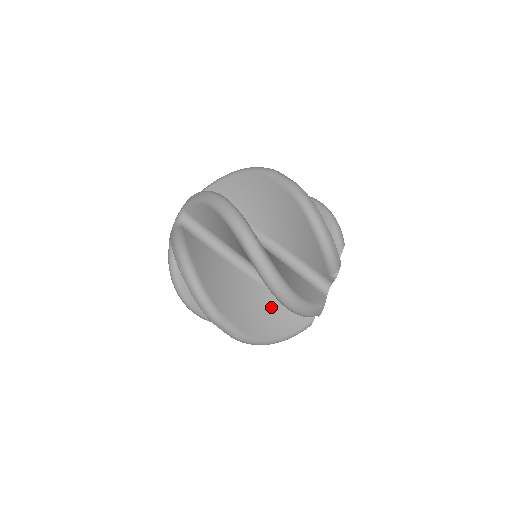
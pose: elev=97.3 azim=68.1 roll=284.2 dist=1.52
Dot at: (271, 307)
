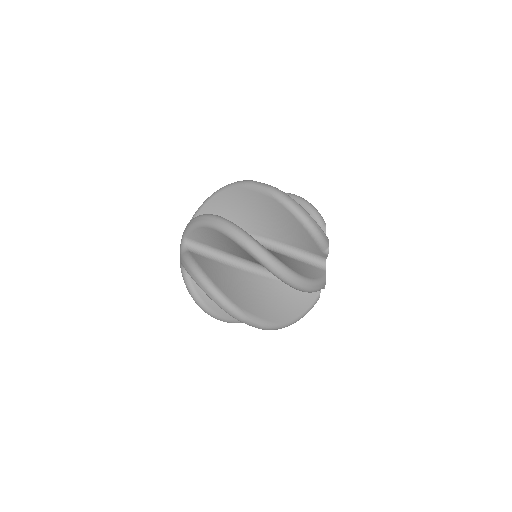
Dot at: (283, 294)
